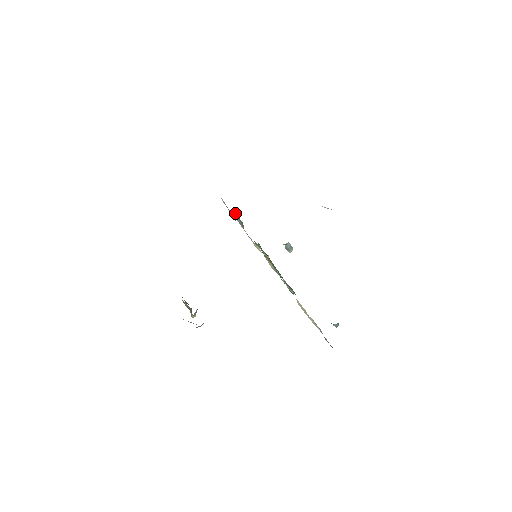
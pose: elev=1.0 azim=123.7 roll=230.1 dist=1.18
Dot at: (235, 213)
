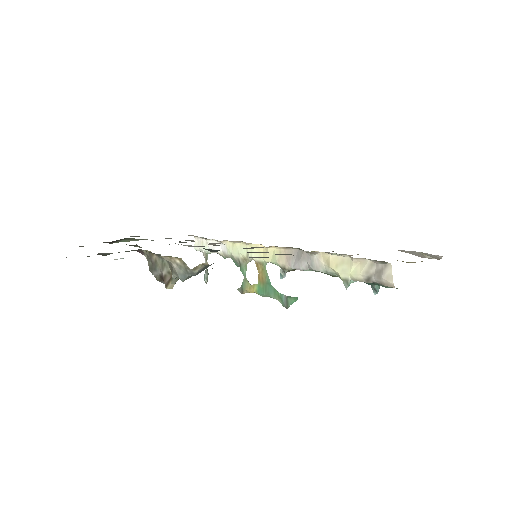
Dot at: (207, 258)
